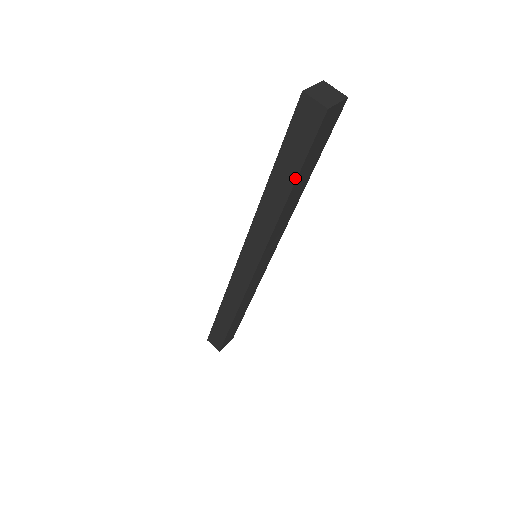
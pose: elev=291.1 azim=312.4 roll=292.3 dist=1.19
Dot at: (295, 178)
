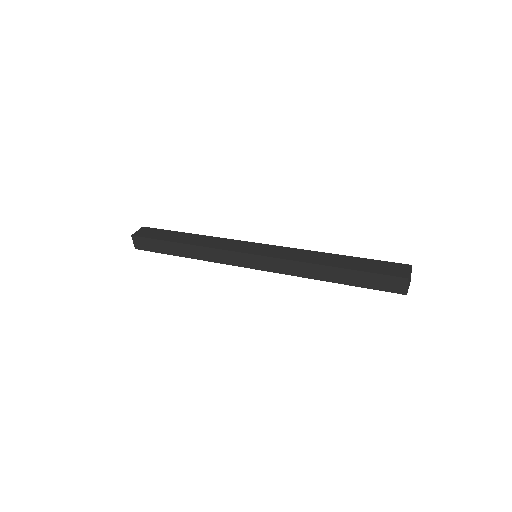
Dot at: (349, 284)
